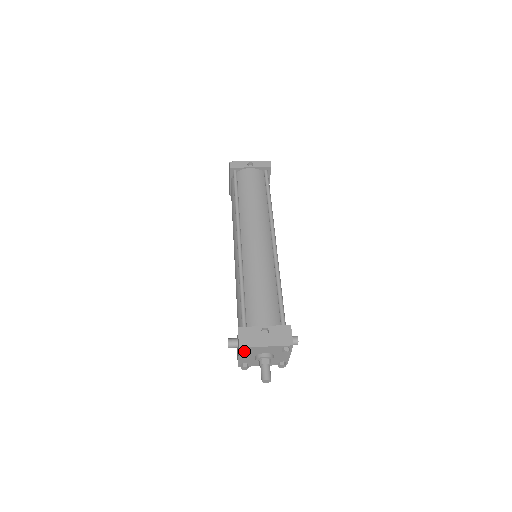
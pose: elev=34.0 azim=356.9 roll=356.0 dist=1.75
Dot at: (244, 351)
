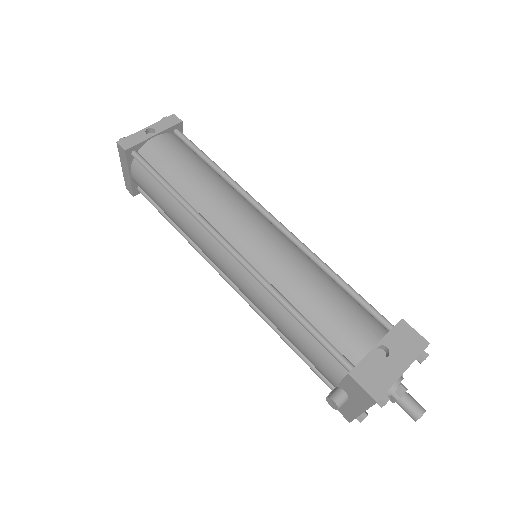
Dot at: (384, 401)
